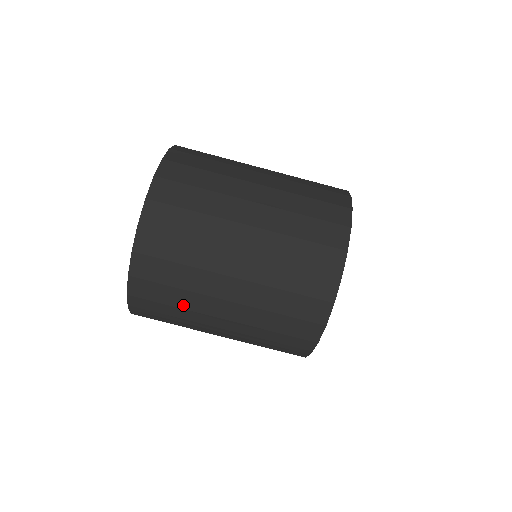
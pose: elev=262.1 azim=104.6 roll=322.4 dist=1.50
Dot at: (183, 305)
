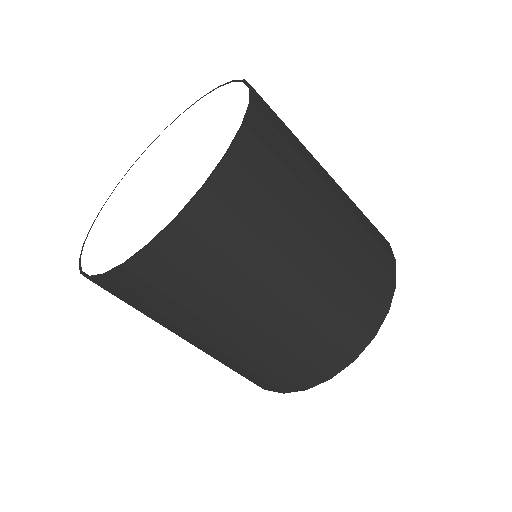
Dot at: occluded
